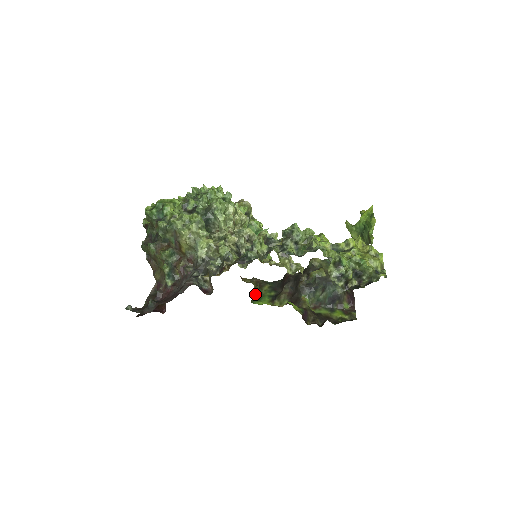
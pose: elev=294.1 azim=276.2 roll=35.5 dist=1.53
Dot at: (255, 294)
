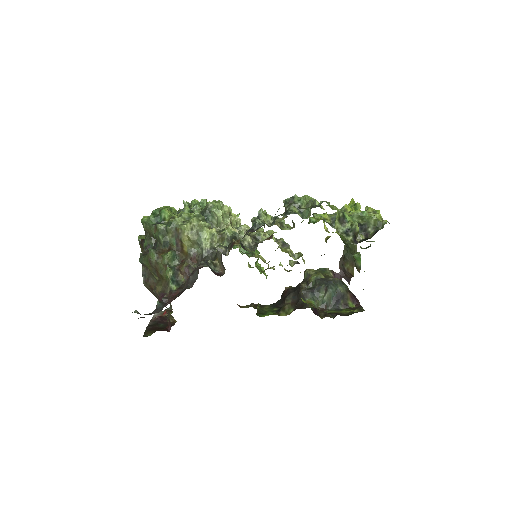
Dot at: (258, 311)
